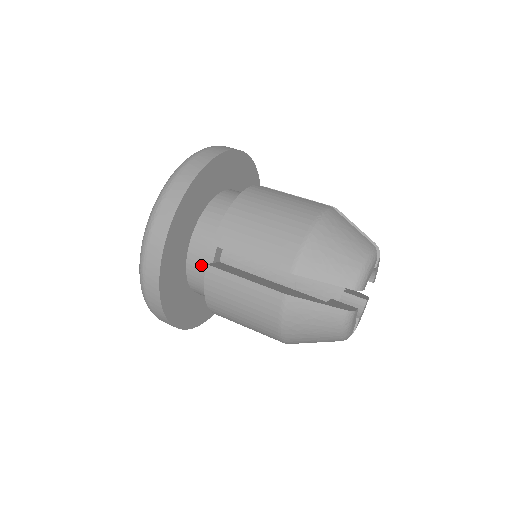
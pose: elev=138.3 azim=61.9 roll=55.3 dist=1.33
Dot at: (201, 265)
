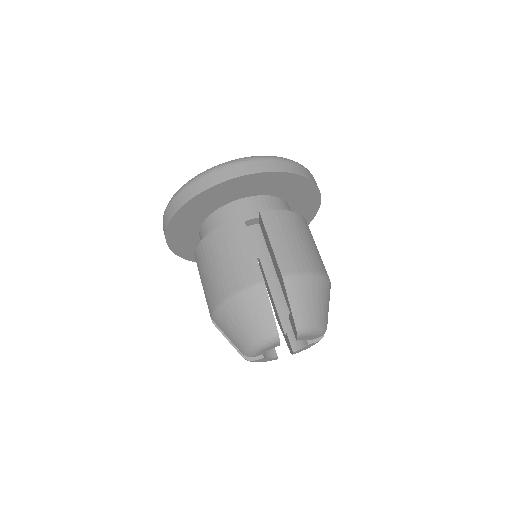
Dot at: (235, 214)
